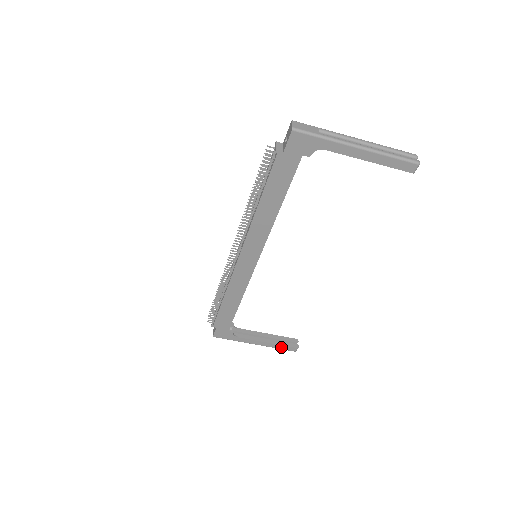
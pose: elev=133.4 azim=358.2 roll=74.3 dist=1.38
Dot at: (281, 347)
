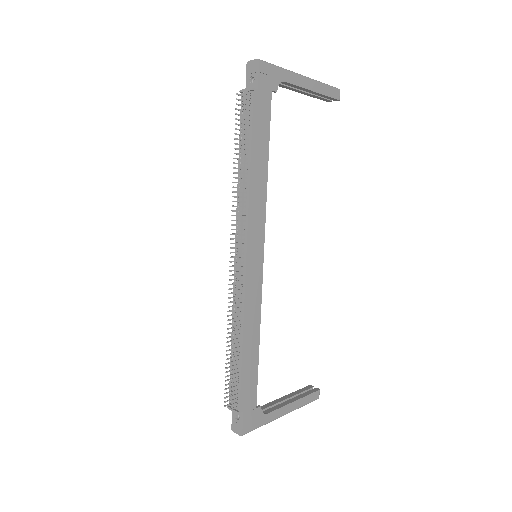
Dot at: (307, 400)
